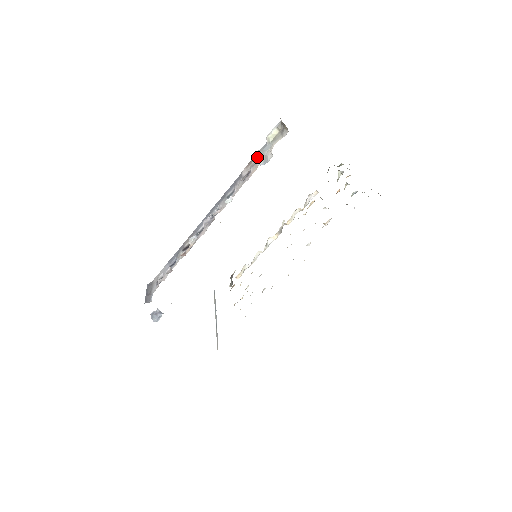
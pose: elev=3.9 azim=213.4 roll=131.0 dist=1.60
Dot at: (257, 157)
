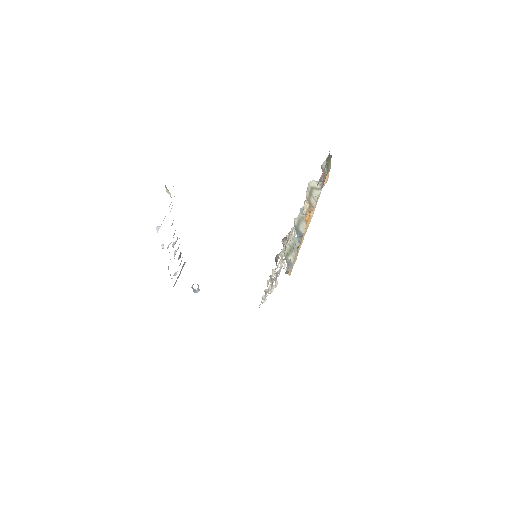
Dot at: occluded
